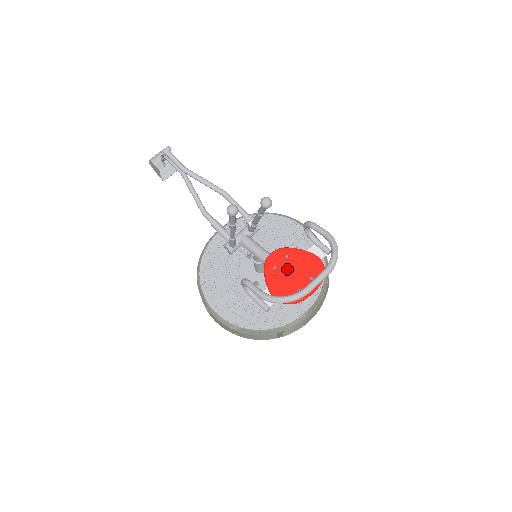
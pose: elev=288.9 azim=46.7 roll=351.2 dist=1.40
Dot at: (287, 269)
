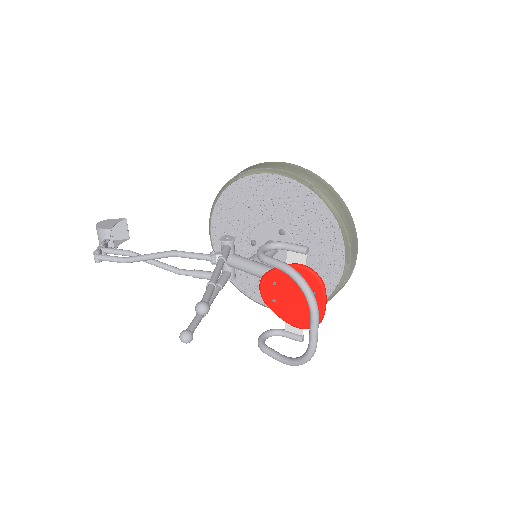
Dot at: (285, 296)
